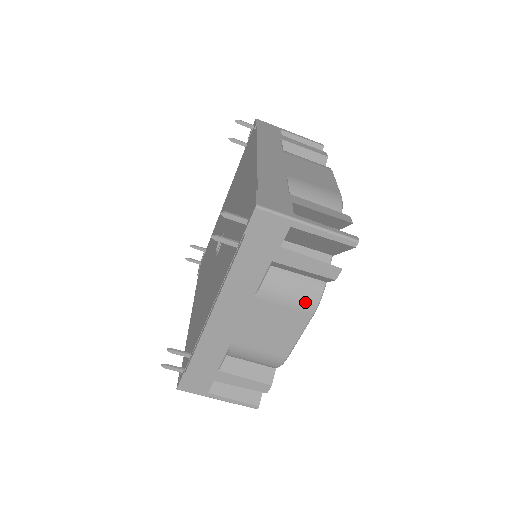
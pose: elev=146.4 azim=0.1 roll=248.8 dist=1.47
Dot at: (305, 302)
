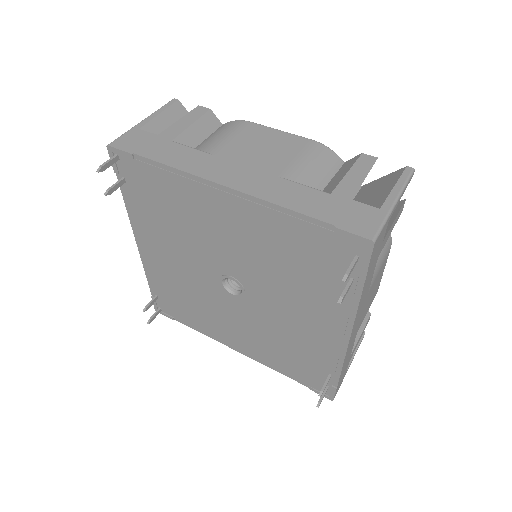
Dot at: (387, 248)
